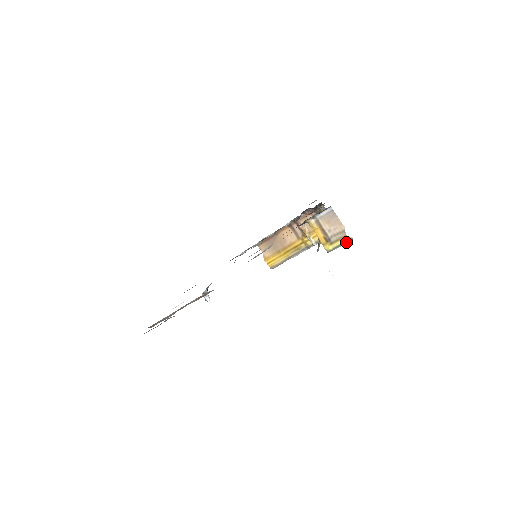
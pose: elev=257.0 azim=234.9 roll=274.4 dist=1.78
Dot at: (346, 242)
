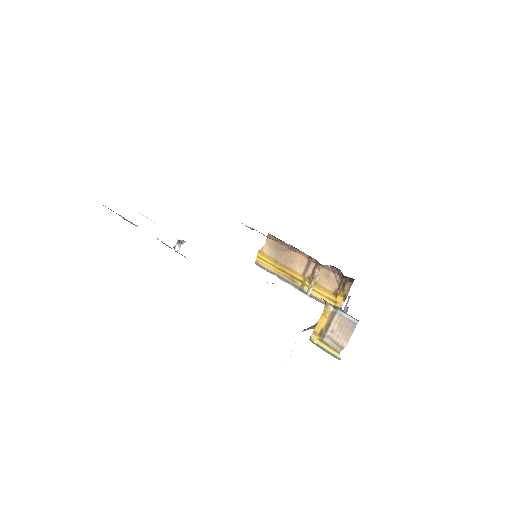
Dot at: (332, 355)
